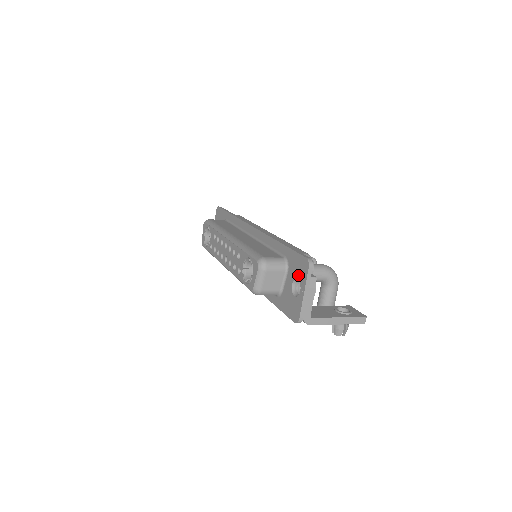
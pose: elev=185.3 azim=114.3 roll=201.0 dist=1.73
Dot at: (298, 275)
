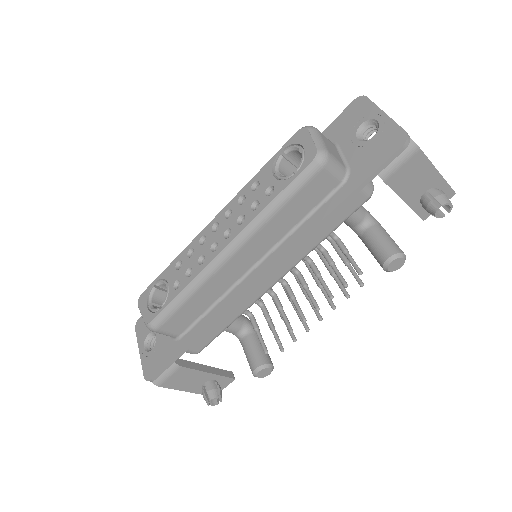
Dot at: (358, 121)
